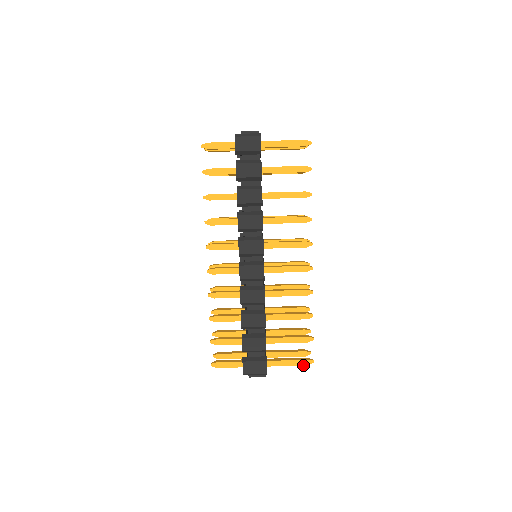
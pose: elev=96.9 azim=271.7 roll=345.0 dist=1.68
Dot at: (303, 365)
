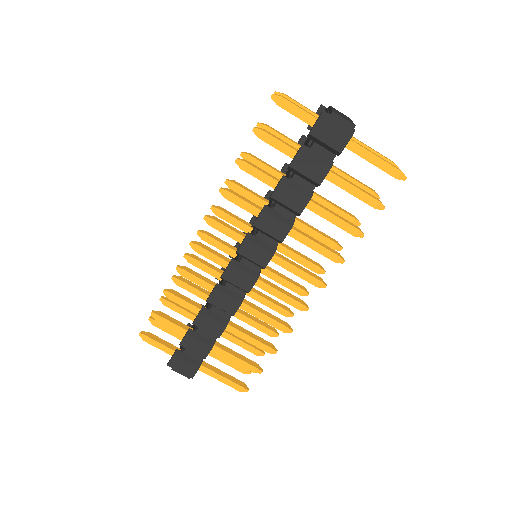
Dot at: (235, 389)
